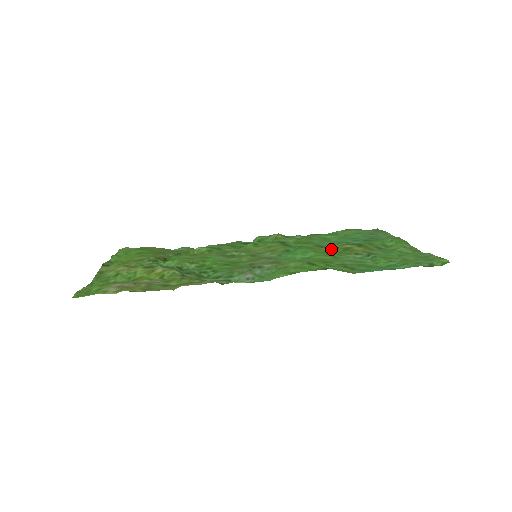
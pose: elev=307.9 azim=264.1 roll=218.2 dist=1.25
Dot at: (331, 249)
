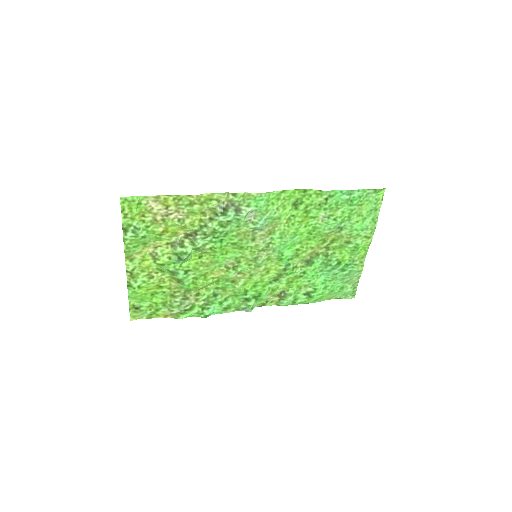
Dot at: (313, 248)
